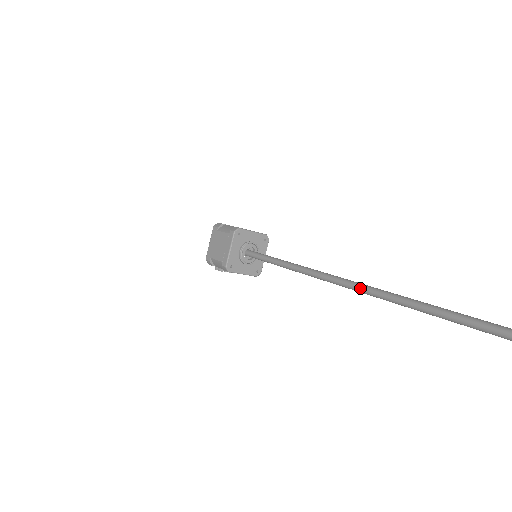
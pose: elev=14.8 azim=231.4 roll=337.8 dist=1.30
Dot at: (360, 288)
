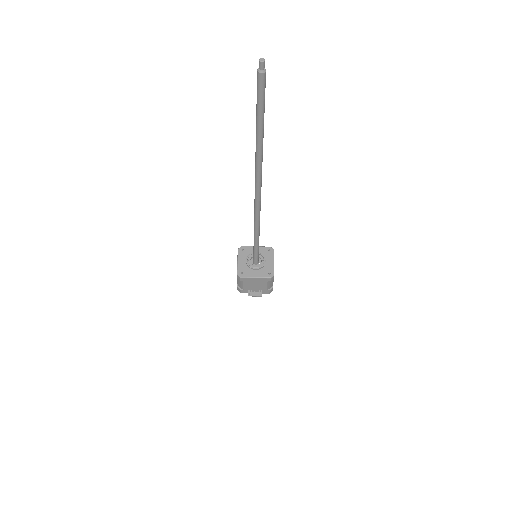
Dot at: (255, 177)
